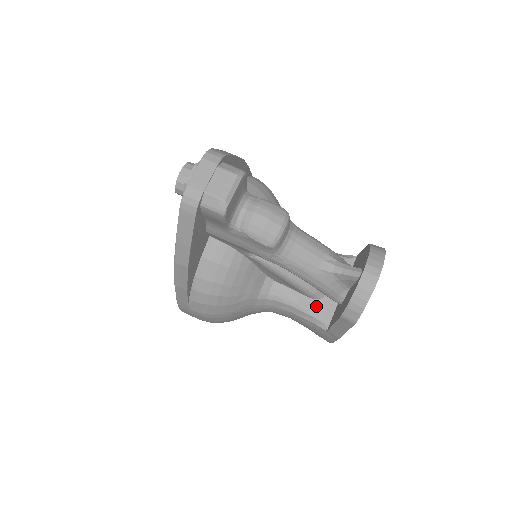
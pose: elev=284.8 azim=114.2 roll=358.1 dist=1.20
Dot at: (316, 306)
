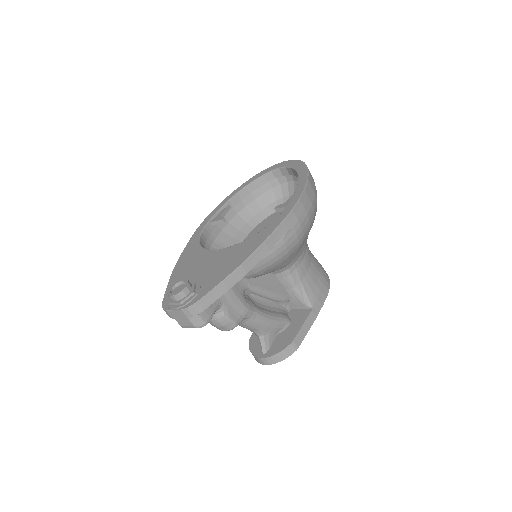
Dot at: occluded
